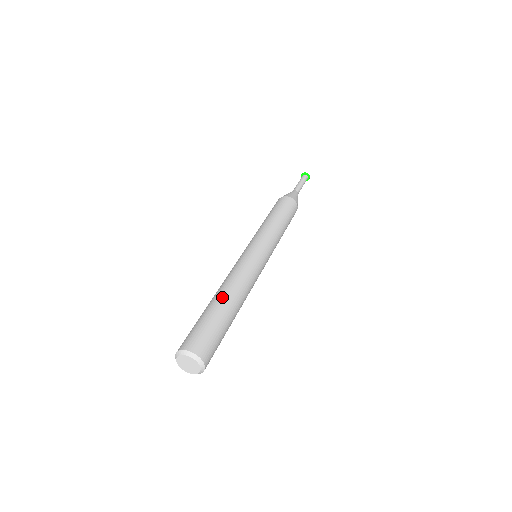
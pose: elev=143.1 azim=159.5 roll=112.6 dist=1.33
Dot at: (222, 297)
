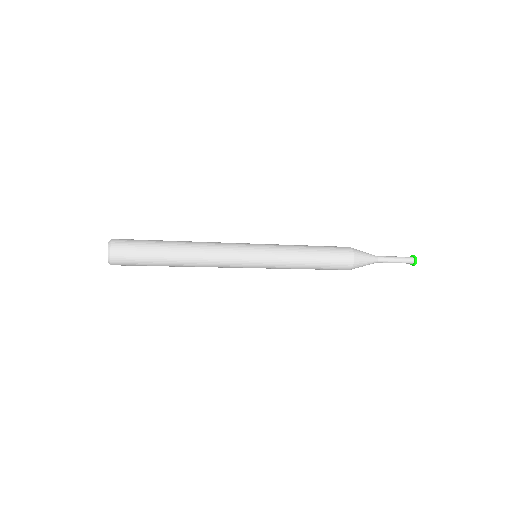
Dot at: (178, 242)
